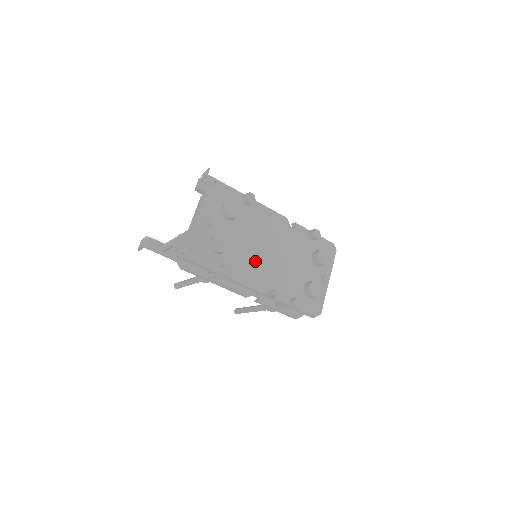
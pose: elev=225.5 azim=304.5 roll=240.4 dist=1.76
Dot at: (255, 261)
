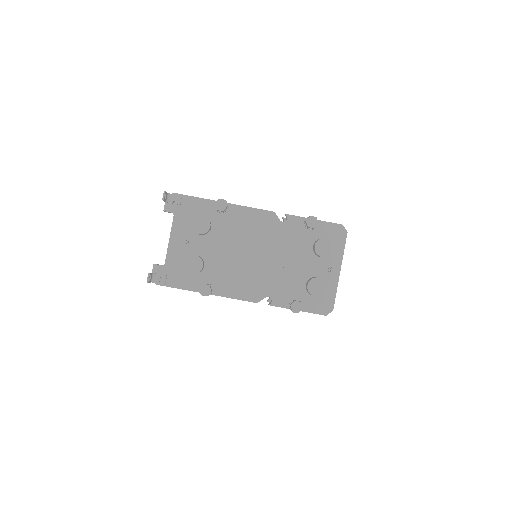
Dot at: (241, 270)
